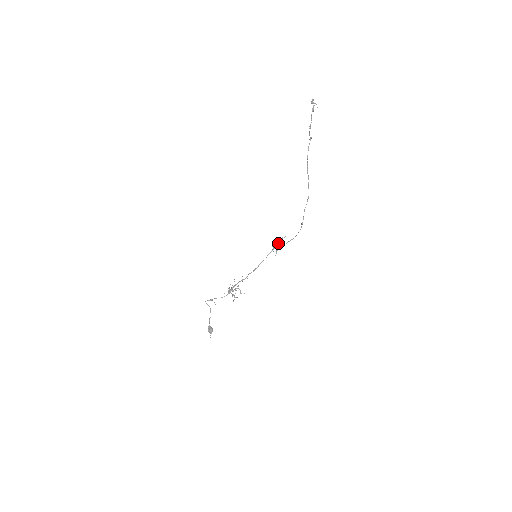
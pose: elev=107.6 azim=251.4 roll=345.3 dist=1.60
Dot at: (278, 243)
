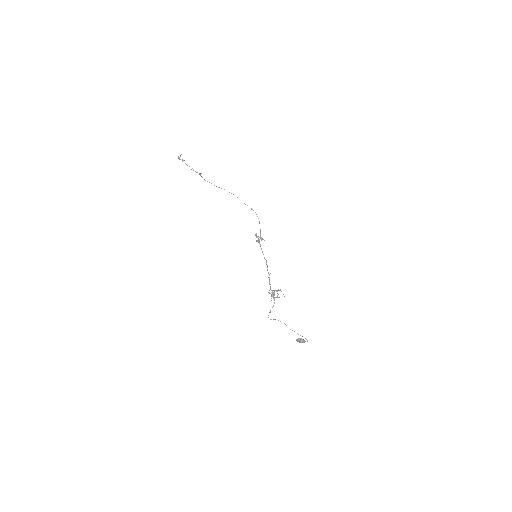
Dot at: (257, 236)
